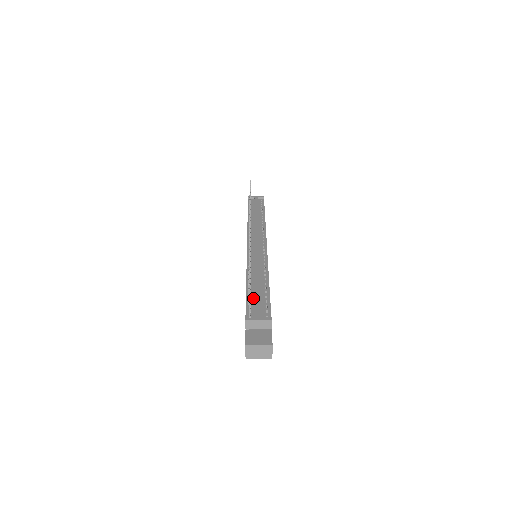
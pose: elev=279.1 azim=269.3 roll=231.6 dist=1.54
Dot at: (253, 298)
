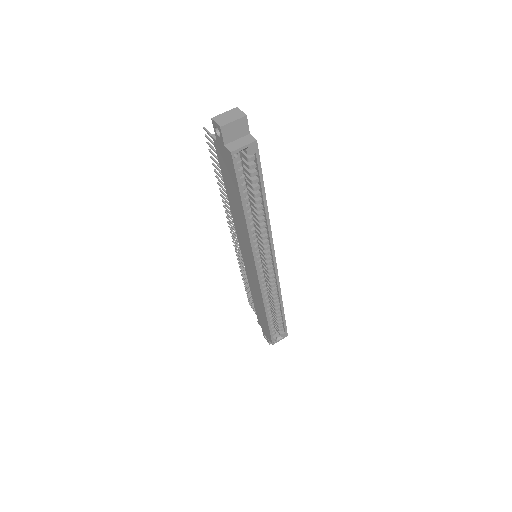
Dot at: occluded
